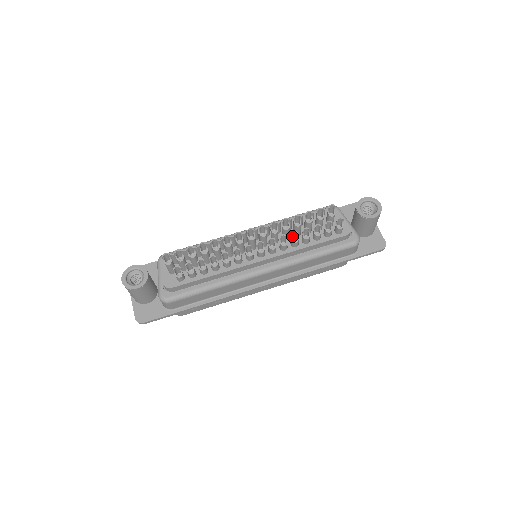
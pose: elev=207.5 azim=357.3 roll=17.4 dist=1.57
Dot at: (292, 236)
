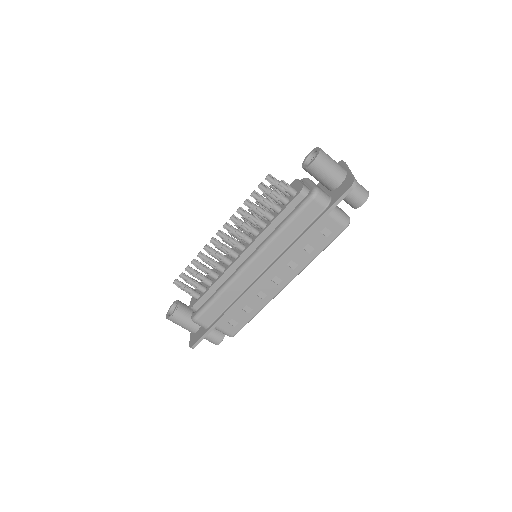
Dot at: (253, 220)
